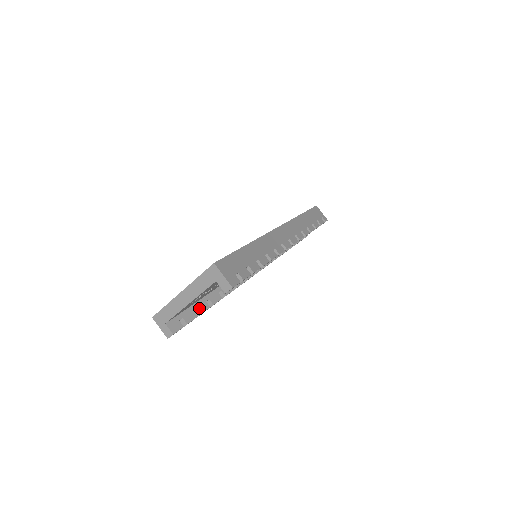
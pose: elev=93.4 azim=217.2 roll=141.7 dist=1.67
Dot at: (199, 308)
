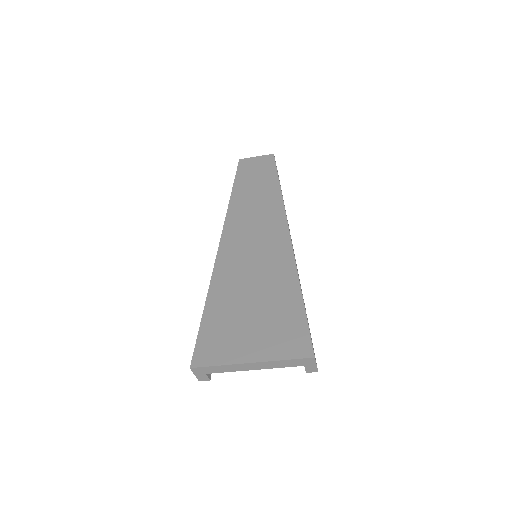
Dot at: occluded
